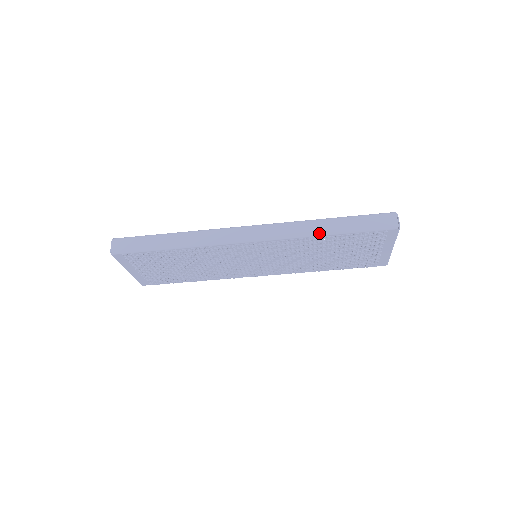
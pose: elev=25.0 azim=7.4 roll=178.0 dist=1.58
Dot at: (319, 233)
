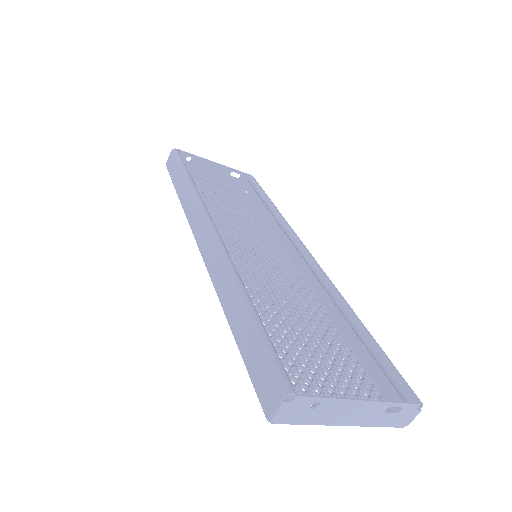
Dot at: (224, 308)
